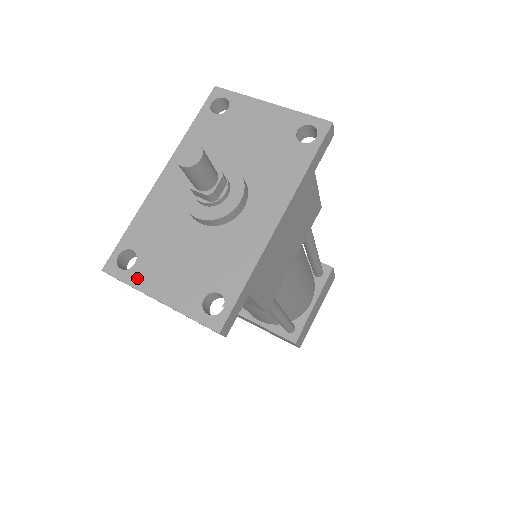
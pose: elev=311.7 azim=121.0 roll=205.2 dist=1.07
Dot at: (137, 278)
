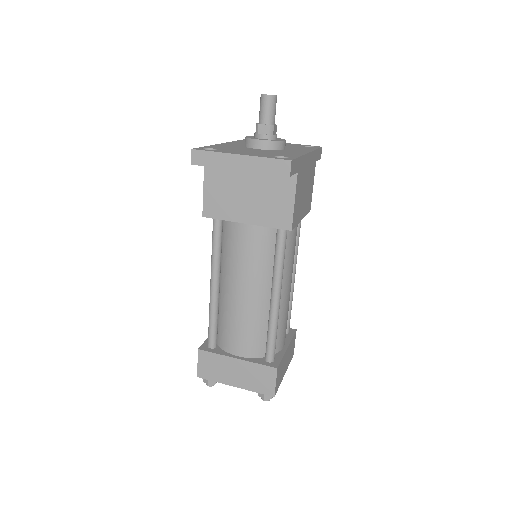
Dot at: (221, 151)
